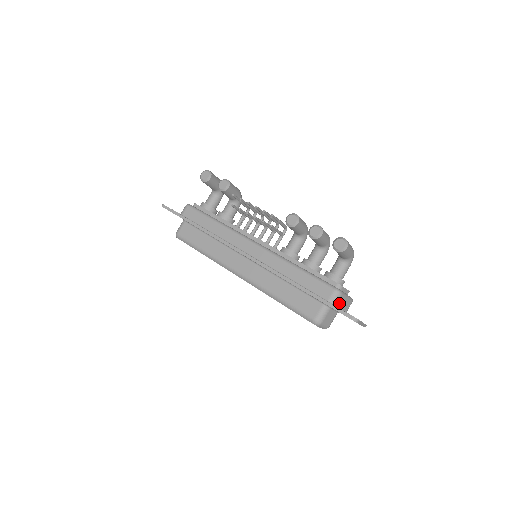
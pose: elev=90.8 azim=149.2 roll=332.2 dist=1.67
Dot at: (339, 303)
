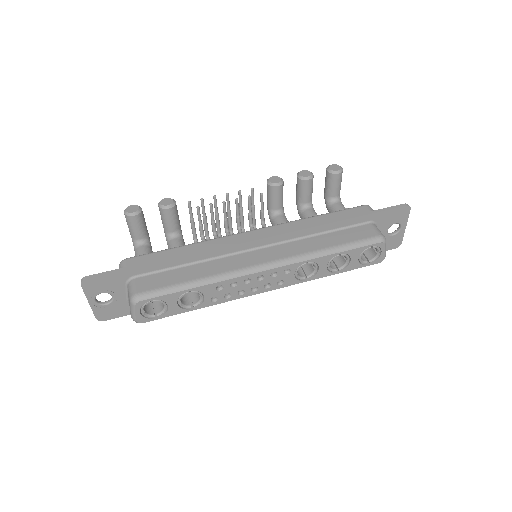
Dot at: occluded
